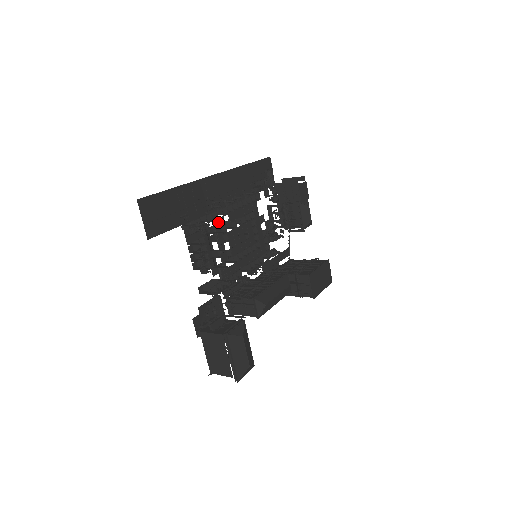
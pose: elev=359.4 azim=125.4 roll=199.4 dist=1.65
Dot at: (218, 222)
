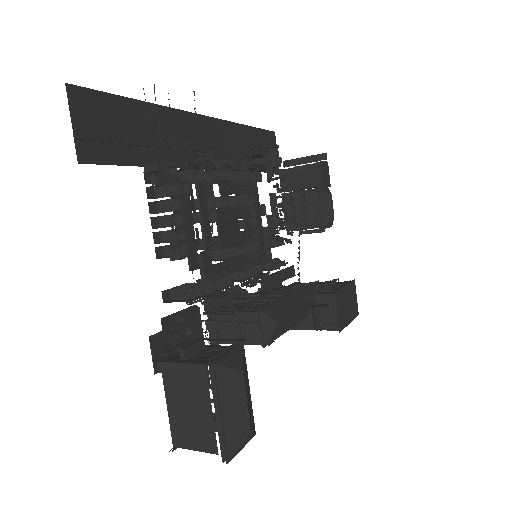
Dot at: (203, 186)
